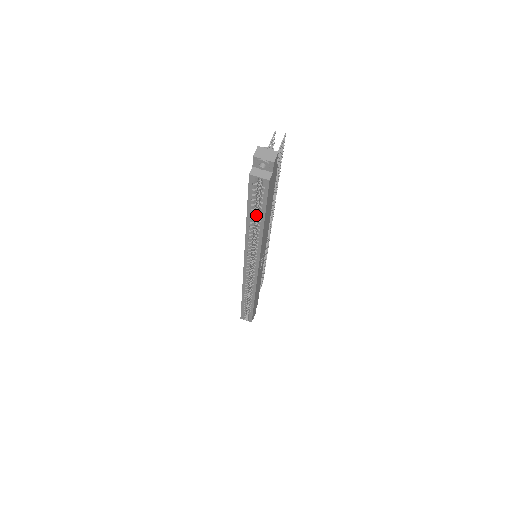
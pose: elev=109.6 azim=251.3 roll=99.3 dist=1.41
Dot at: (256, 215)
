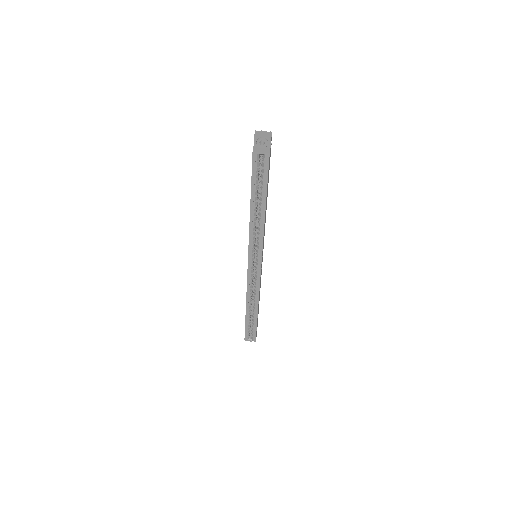
Dot at: (257, 201)
